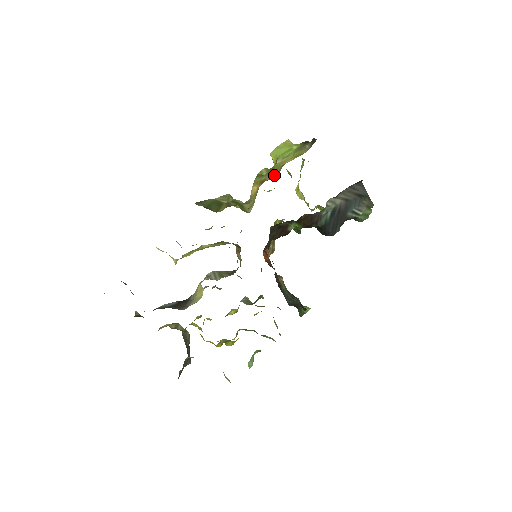
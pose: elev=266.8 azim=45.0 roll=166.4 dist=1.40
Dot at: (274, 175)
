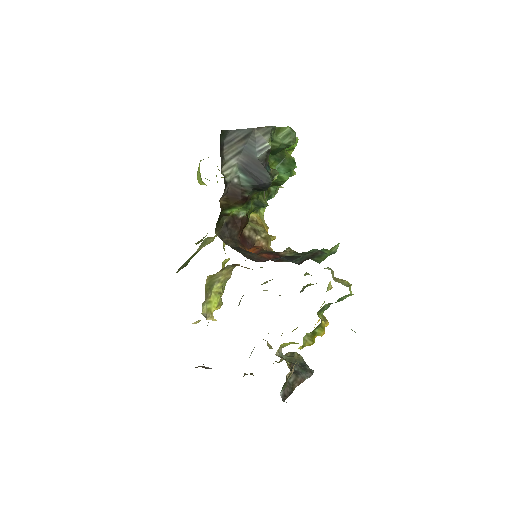
Dot at: occluded
